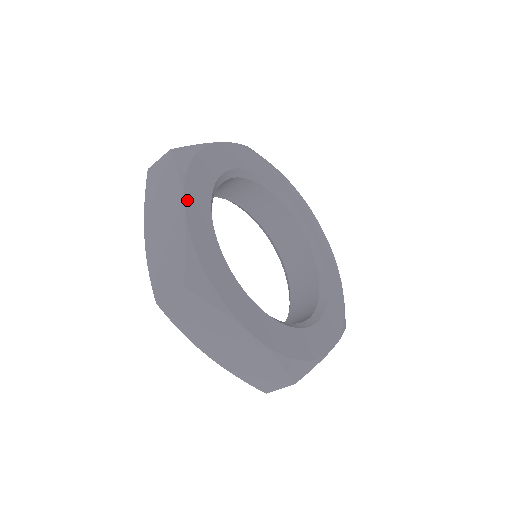
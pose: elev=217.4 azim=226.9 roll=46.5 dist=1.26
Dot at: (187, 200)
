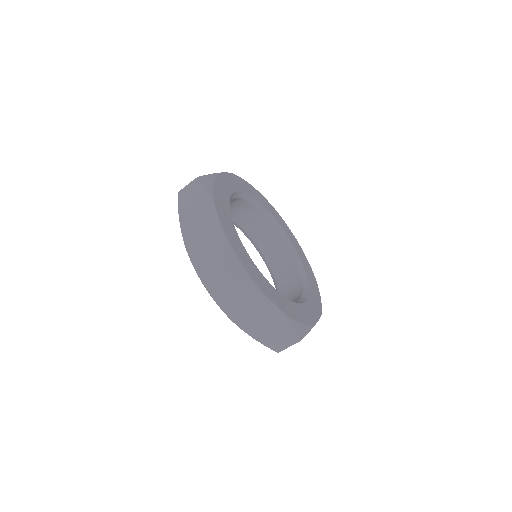
Dot at: (229, 175)
